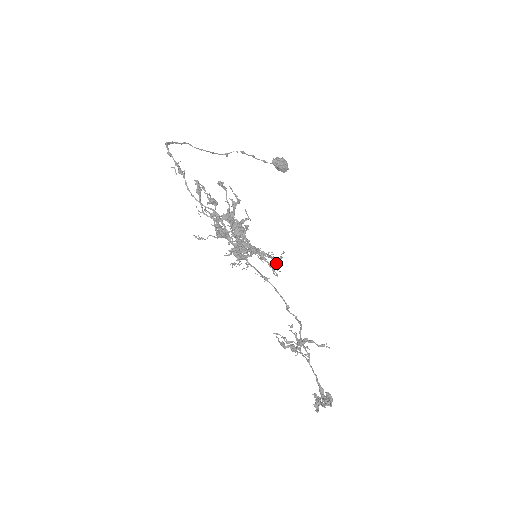
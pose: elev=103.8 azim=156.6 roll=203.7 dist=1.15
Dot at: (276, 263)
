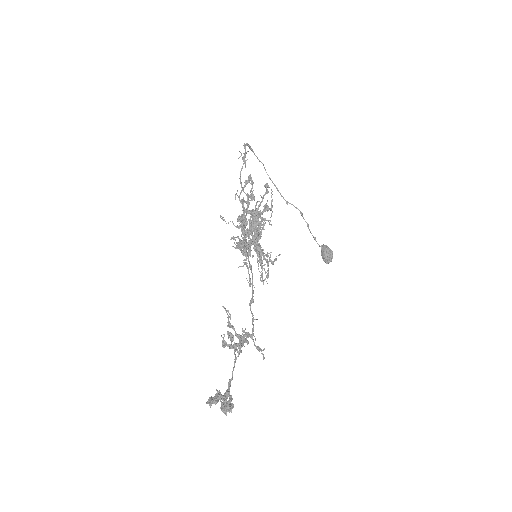
Dot at: occluded
